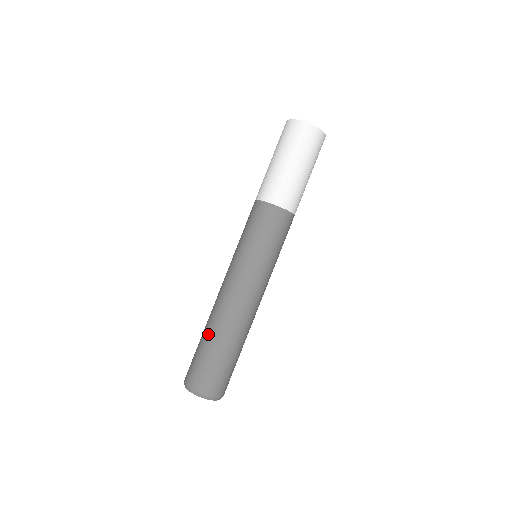
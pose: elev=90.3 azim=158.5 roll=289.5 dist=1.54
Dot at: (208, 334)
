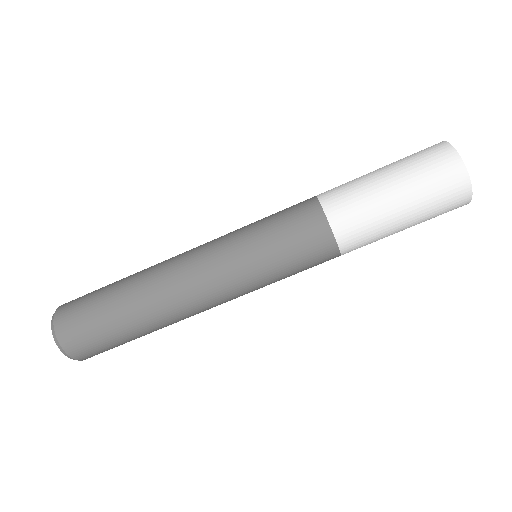
Dot at: (128, 276)
